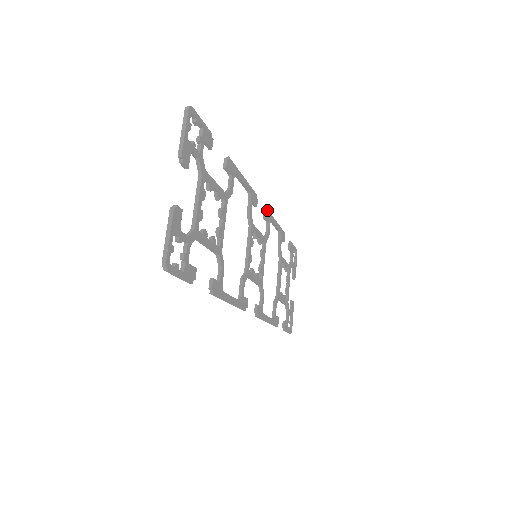
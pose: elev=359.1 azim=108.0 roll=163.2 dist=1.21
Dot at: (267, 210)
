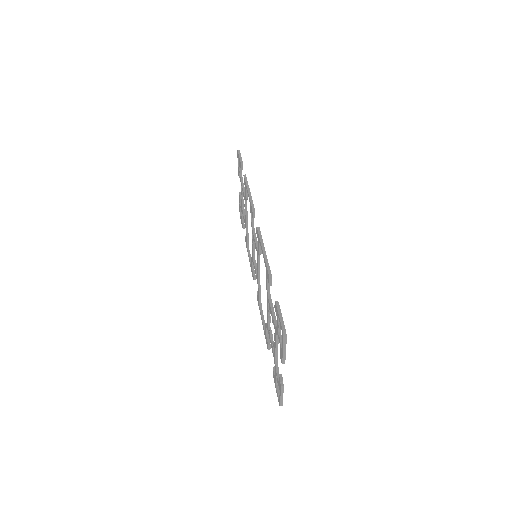
Dot at: (254, 209)
